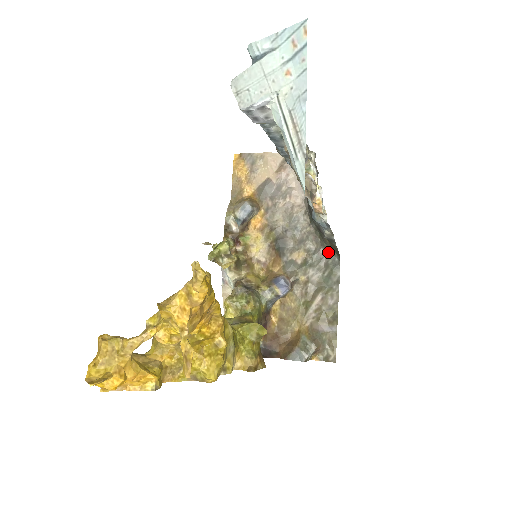
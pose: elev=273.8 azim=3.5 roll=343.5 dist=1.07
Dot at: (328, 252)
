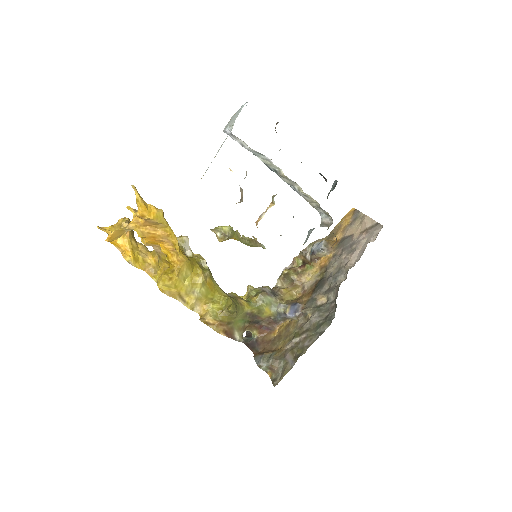
Dot at: (335, 308)
